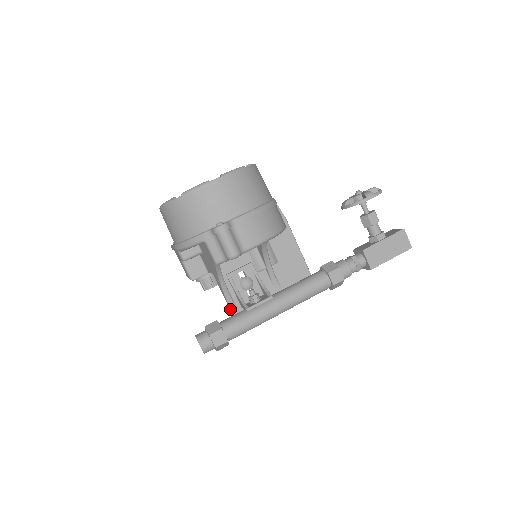
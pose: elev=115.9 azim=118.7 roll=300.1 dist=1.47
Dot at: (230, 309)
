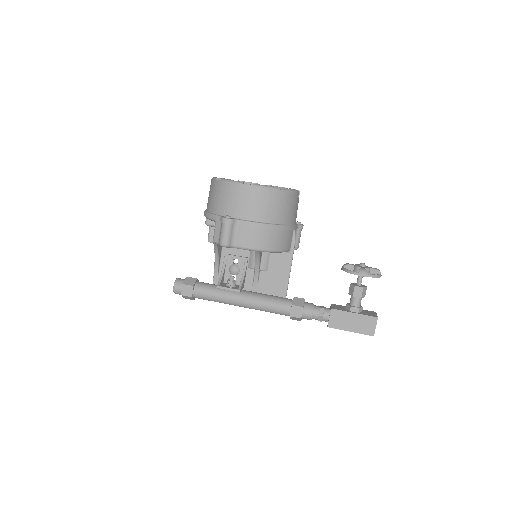
Dot at: (213, 278)
